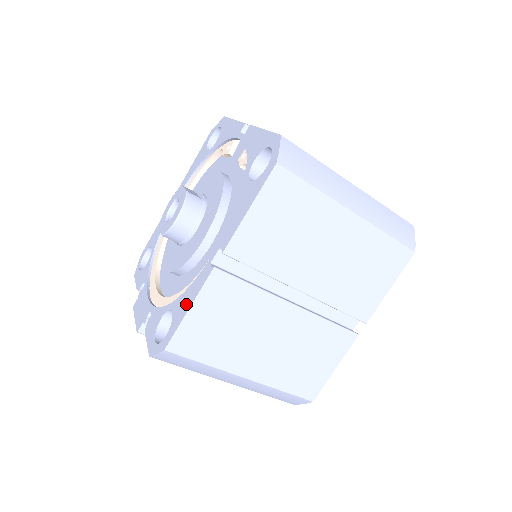
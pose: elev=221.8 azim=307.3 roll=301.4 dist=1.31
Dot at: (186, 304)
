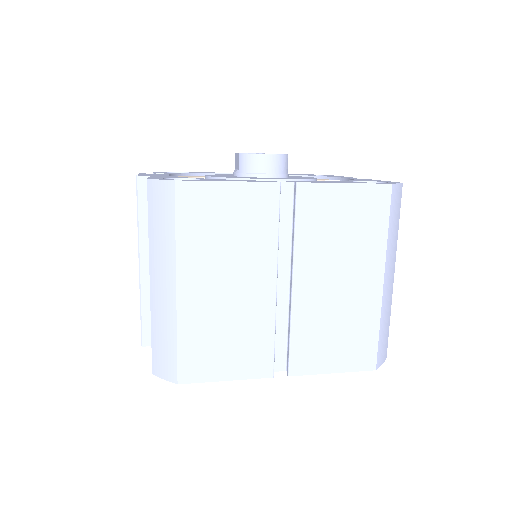
Dot at: (227, 180)
